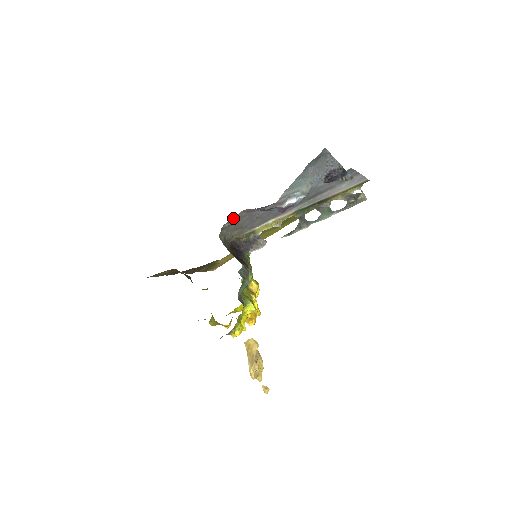
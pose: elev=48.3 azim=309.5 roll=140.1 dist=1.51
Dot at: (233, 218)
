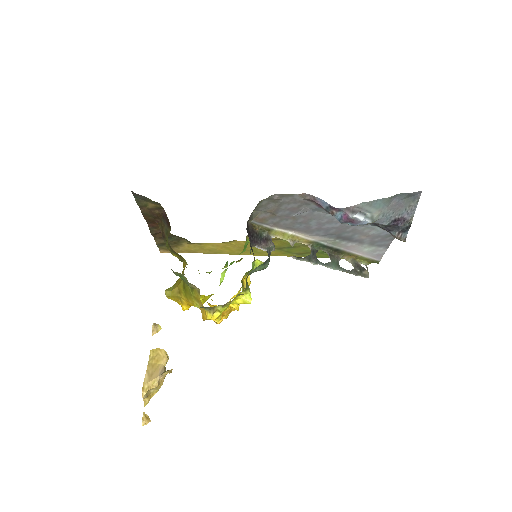
Dot at: (290, 194)
